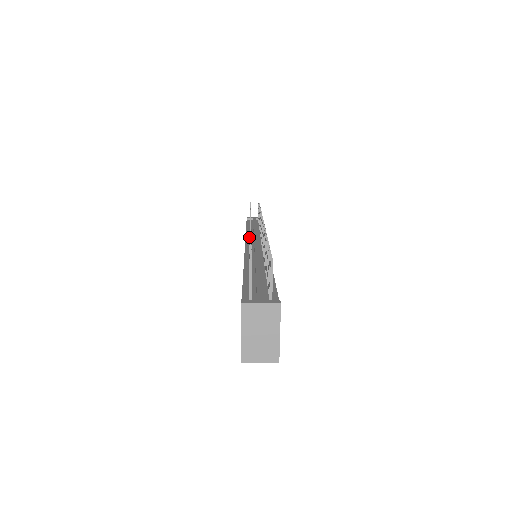
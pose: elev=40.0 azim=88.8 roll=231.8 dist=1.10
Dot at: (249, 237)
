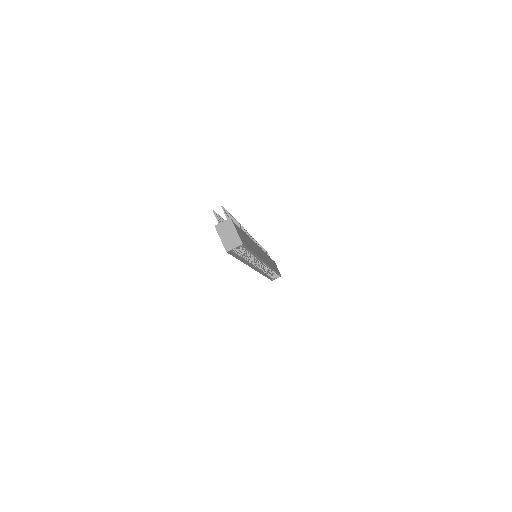
Dot at: occluded
